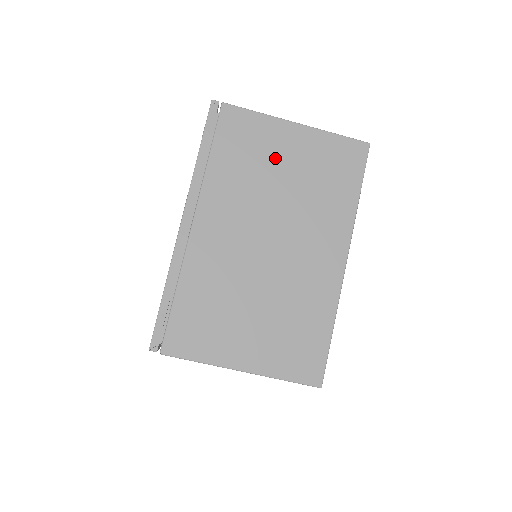
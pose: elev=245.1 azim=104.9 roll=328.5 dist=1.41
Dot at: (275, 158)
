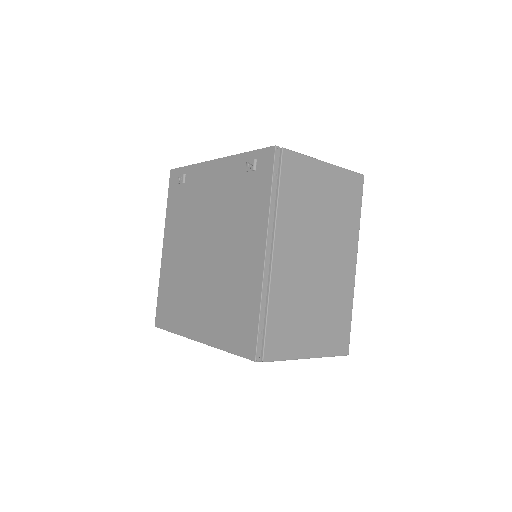
Dot at: (317, 193)
